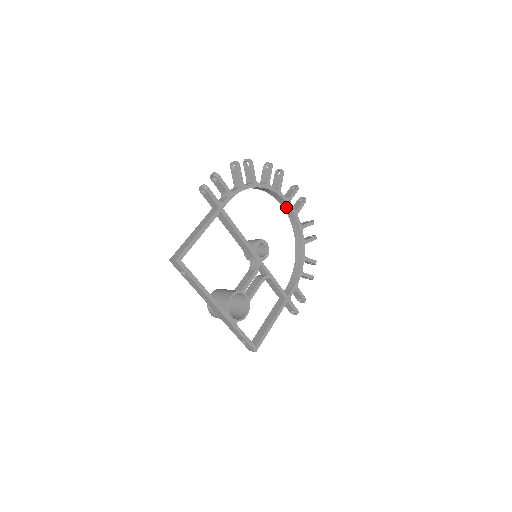
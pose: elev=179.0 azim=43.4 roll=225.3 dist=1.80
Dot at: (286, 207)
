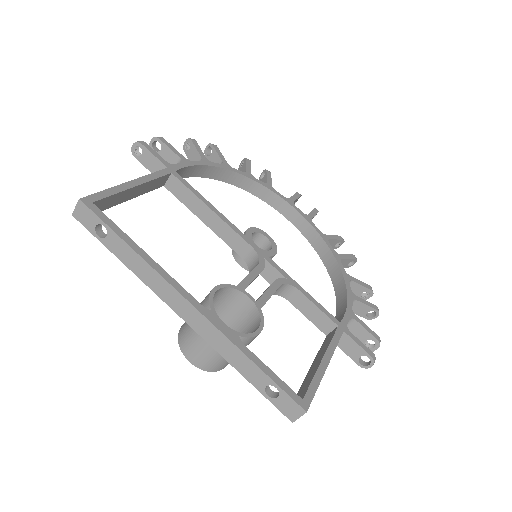
Dot at: (289, 213)
